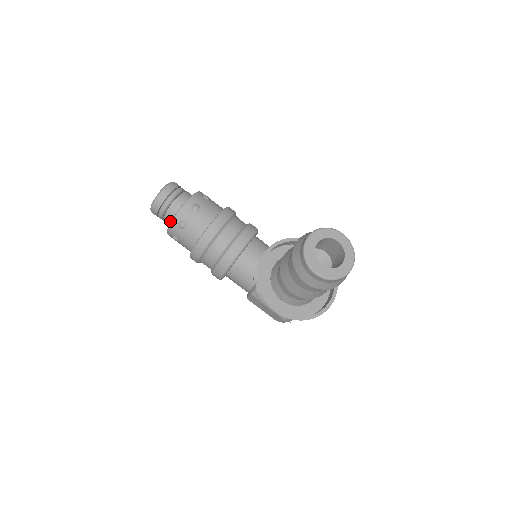
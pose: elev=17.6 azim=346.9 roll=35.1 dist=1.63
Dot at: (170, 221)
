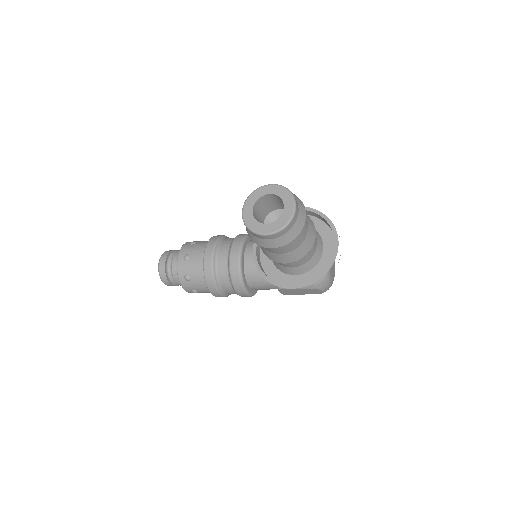
Dot at: occluded
